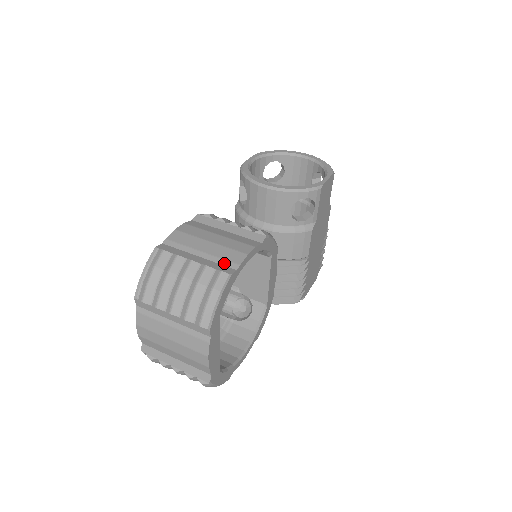
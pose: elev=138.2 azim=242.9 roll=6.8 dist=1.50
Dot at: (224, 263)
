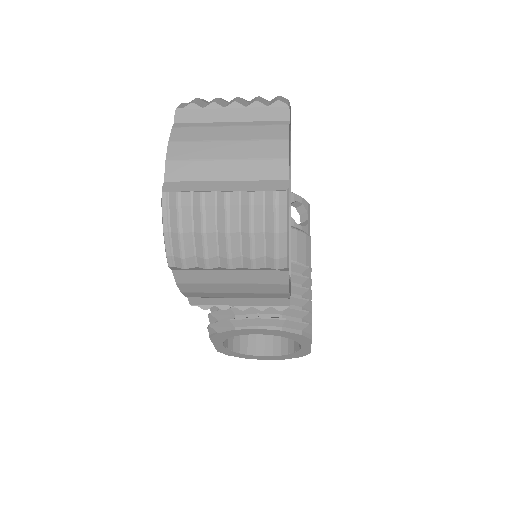
Dot at: occluded
